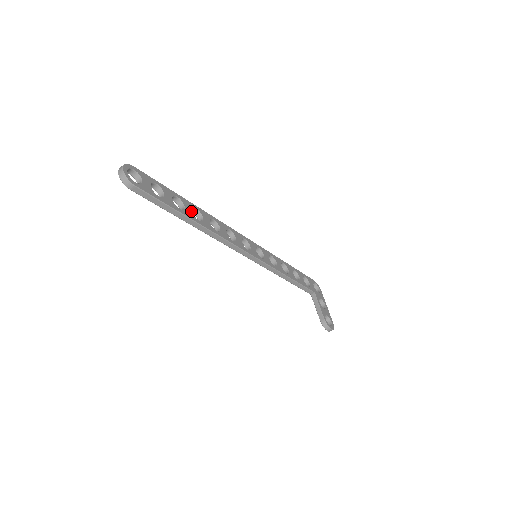
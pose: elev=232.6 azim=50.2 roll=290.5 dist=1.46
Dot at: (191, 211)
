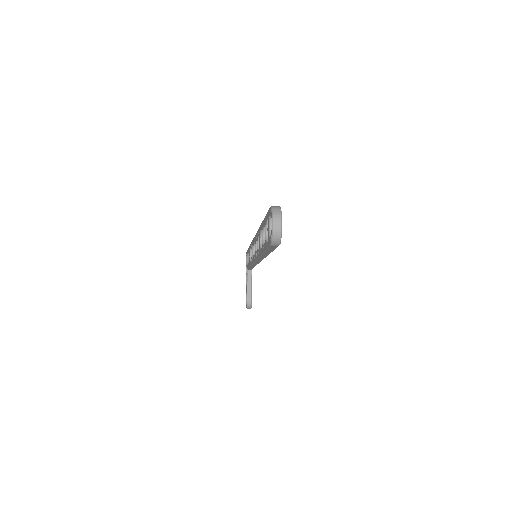
Dot at: occluded
